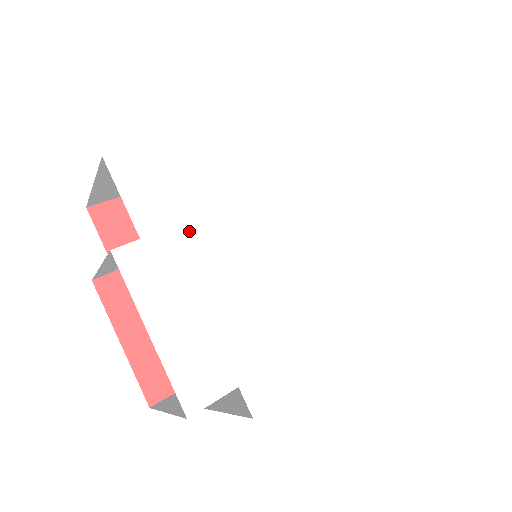
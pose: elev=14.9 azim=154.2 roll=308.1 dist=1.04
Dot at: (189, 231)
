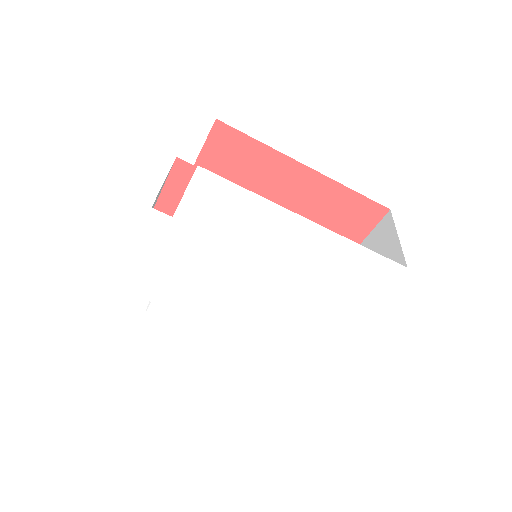
Dot at: (203, 237)
